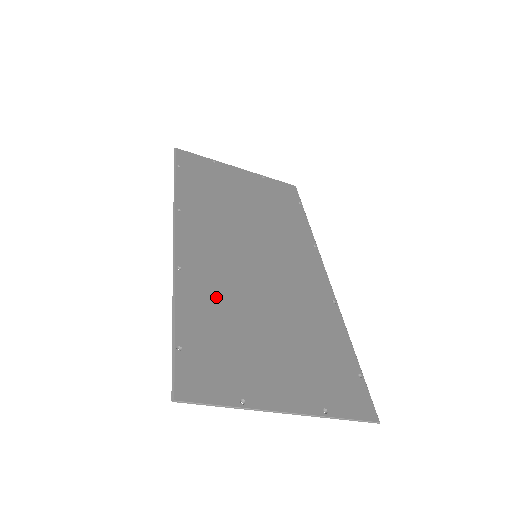
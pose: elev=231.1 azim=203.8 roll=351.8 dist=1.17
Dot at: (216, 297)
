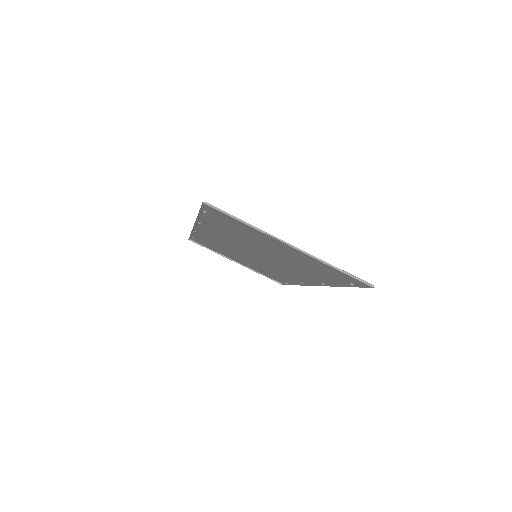
Dot at: (229, 233)
